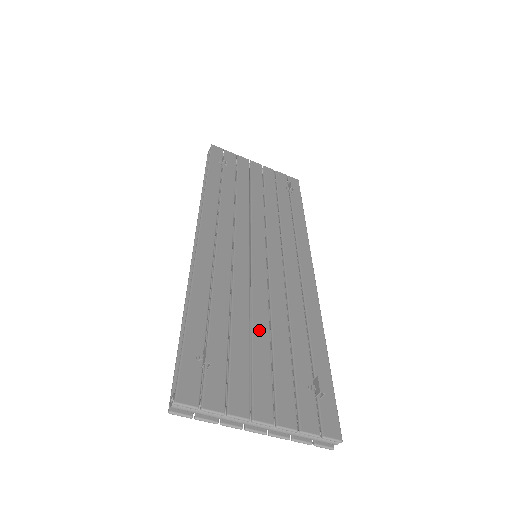
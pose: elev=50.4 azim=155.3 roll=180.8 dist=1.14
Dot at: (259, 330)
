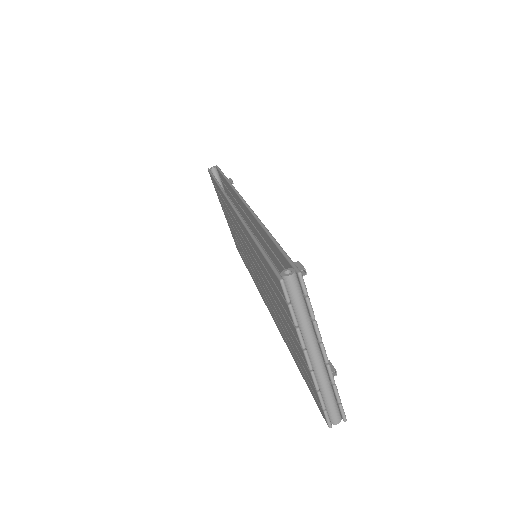
Dot at: occluded
